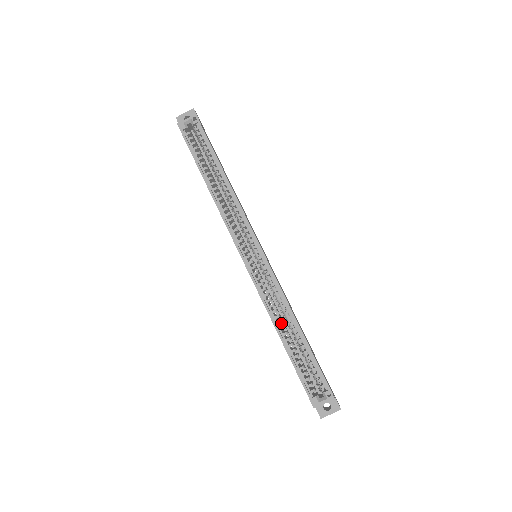
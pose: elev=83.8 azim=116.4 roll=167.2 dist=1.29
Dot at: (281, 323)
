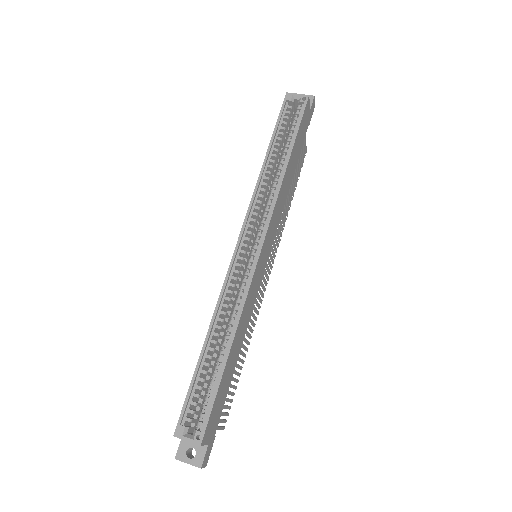
Dot at: (221, 332)
